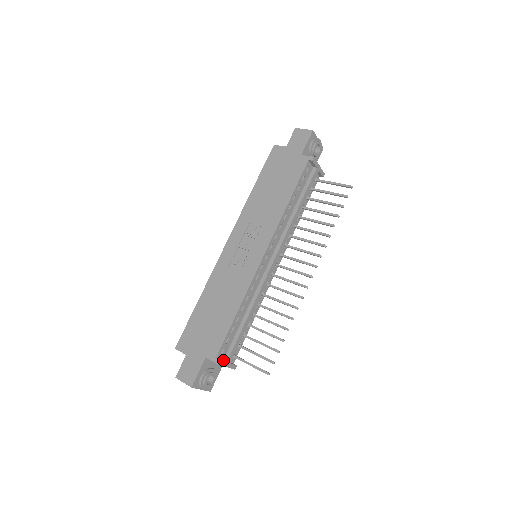
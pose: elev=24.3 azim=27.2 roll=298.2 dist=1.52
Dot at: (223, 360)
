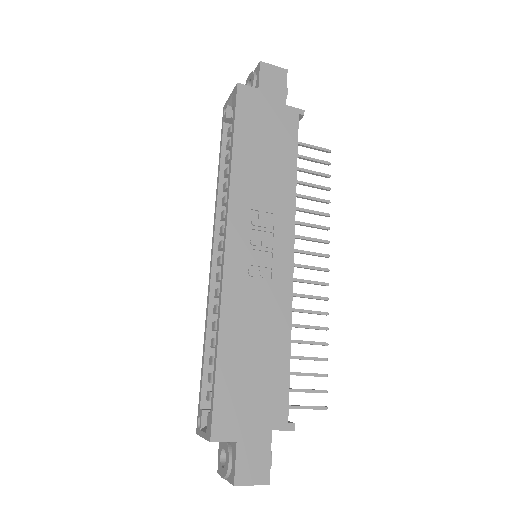
Dot at: occluded
